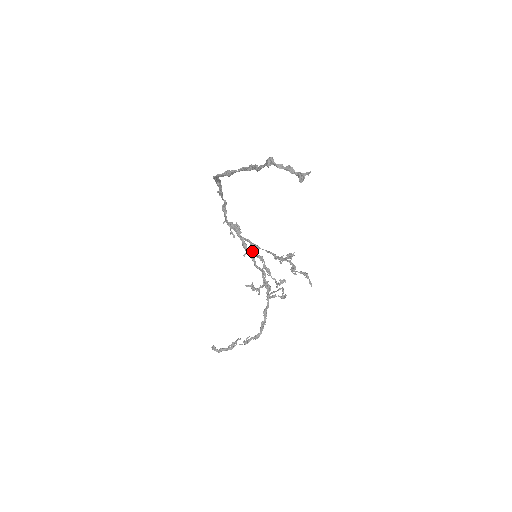
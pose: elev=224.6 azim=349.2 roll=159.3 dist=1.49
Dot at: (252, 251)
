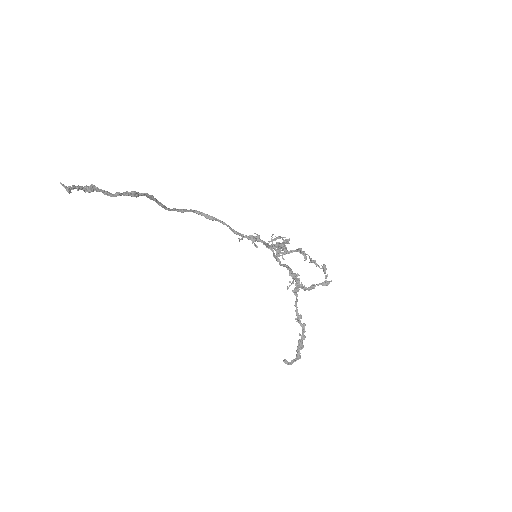
Dot at: (290, 251)
